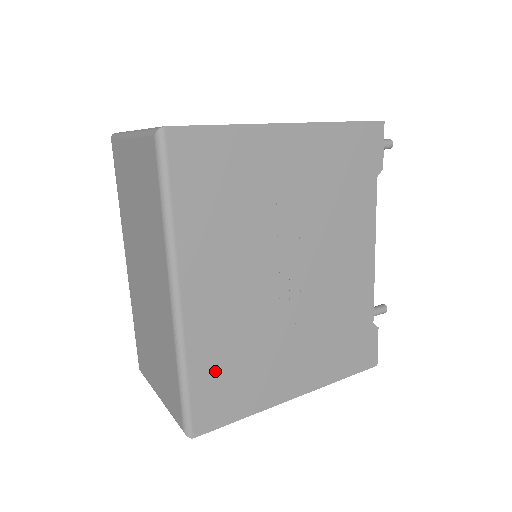
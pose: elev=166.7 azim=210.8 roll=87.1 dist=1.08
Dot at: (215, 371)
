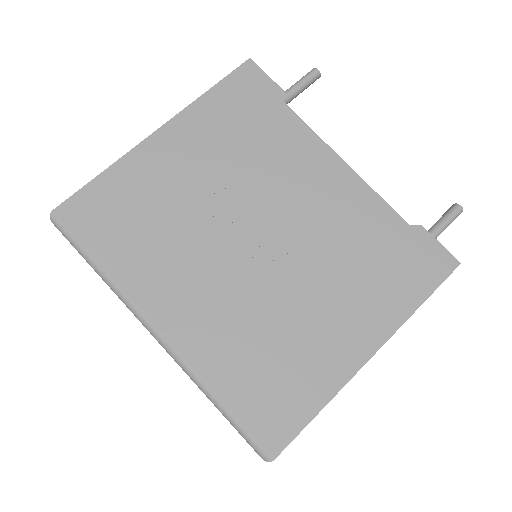
Dot at: (246, 378)
